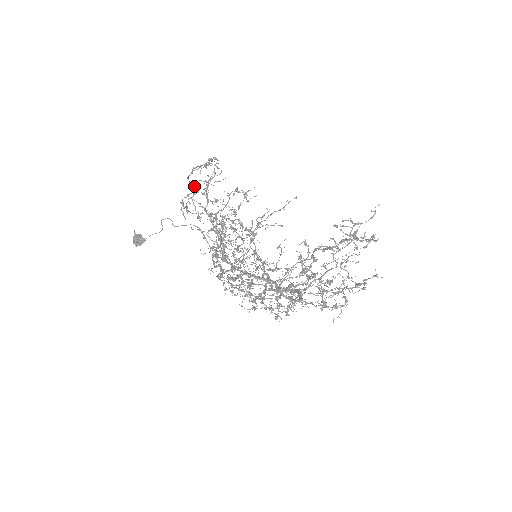
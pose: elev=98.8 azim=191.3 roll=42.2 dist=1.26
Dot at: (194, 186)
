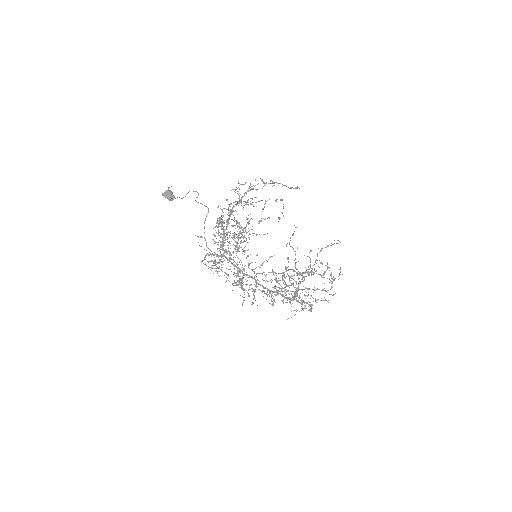
Dot at: occluded
